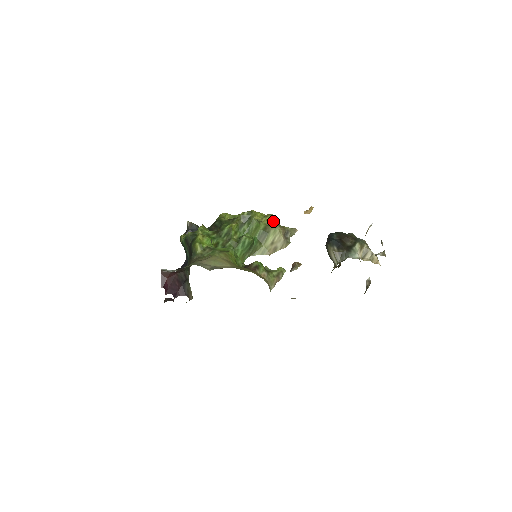
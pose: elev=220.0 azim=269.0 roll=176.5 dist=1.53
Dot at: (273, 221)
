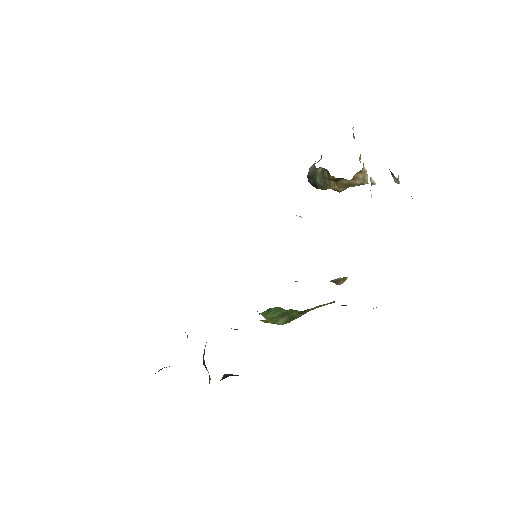
Dot at: occluded
